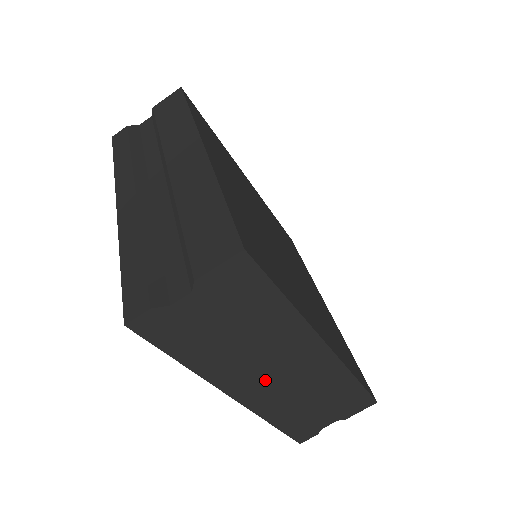
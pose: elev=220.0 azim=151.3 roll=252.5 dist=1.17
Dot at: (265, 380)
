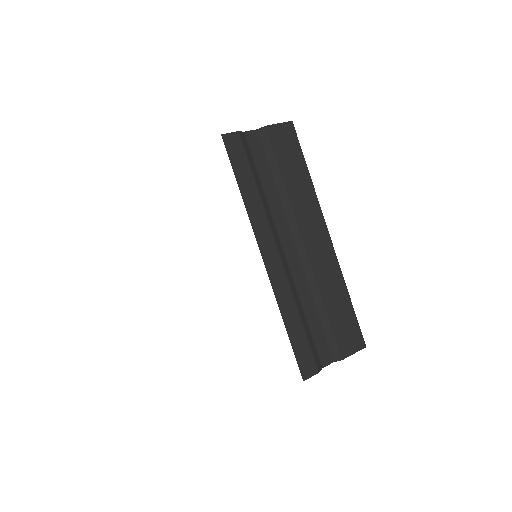
Dot at: occluded
